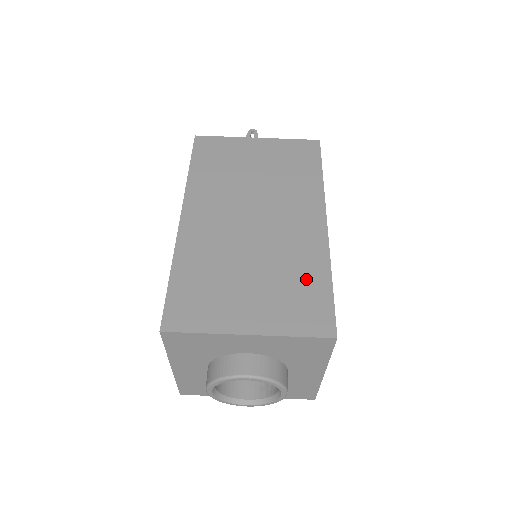
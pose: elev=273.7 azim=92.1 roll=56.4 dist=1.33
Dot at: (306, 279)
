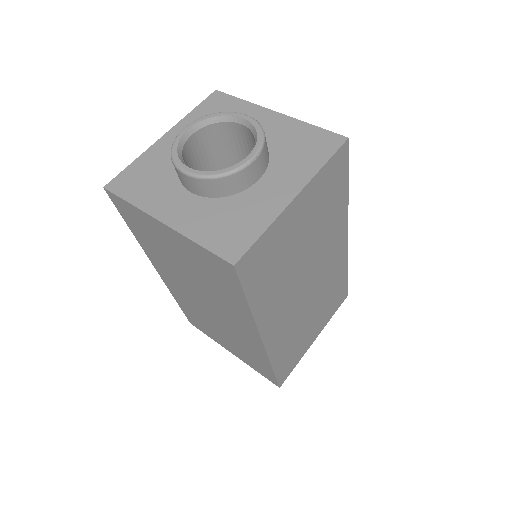
Dot at: occluded
